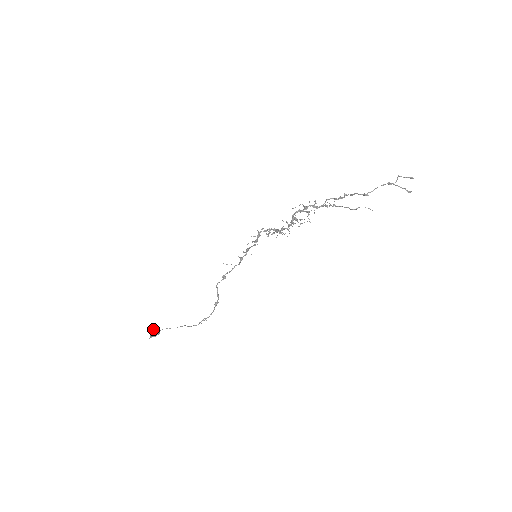
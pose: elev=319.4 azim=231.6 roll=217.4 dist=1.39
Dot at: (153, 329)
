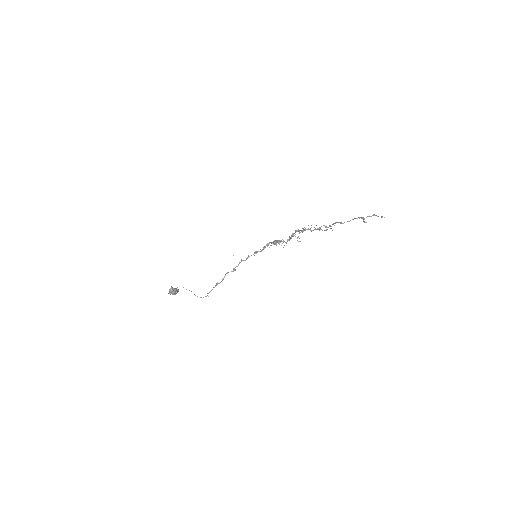
Dot at: occluded
